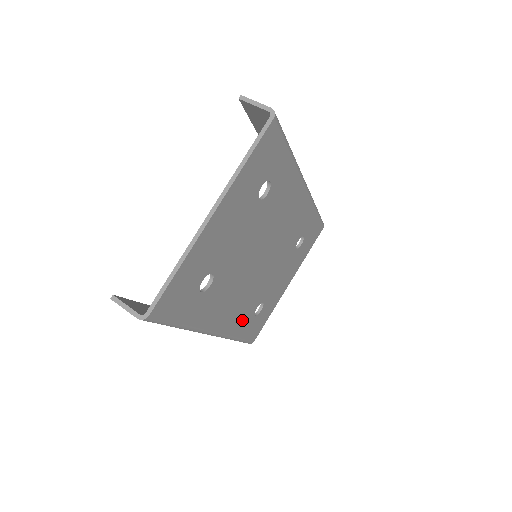
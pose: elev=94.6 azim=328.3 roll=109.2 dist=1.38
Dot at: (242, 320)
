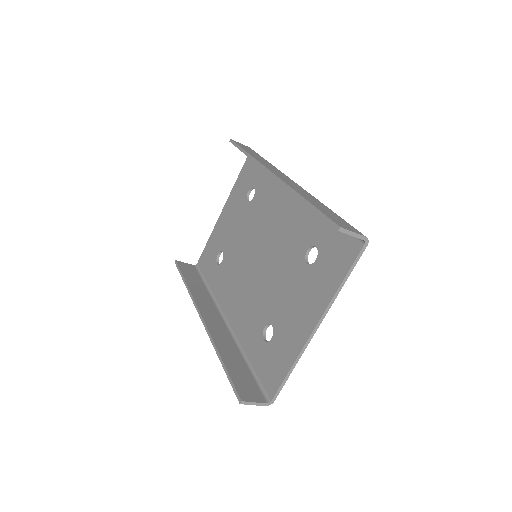
Dot at: occluded
